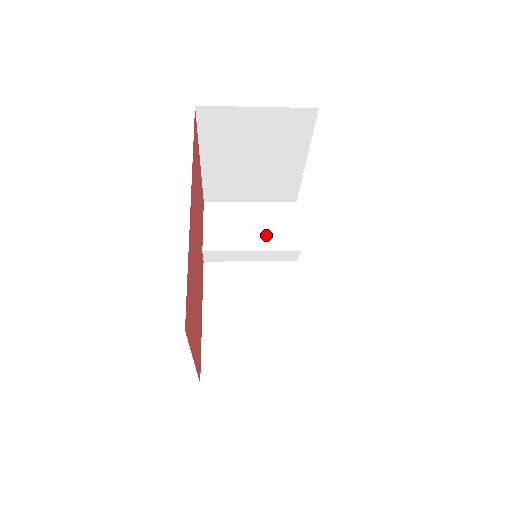
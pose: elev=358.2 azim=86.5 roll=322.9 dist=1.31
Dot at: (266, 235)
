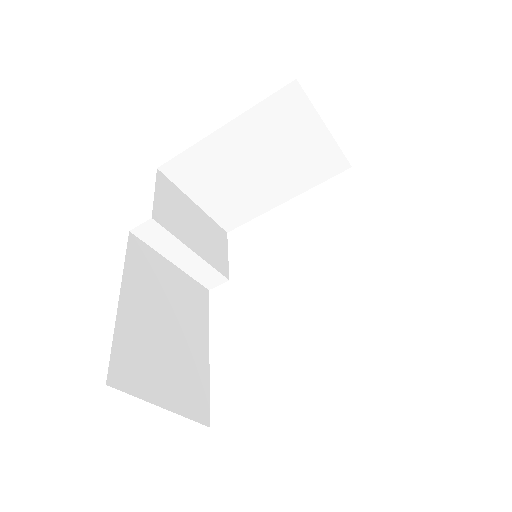
Dot at: (206, 245)
